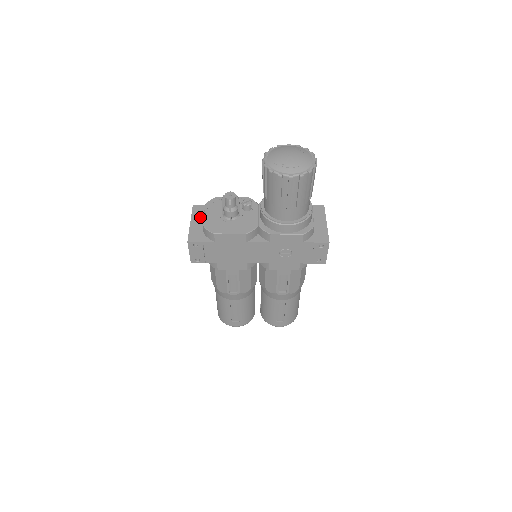
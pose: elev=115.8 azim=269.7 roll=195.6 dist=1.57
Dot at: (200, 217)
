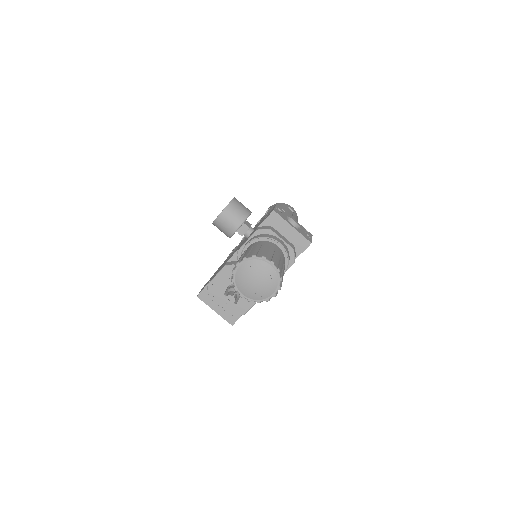
Dot at: (214, 302)
